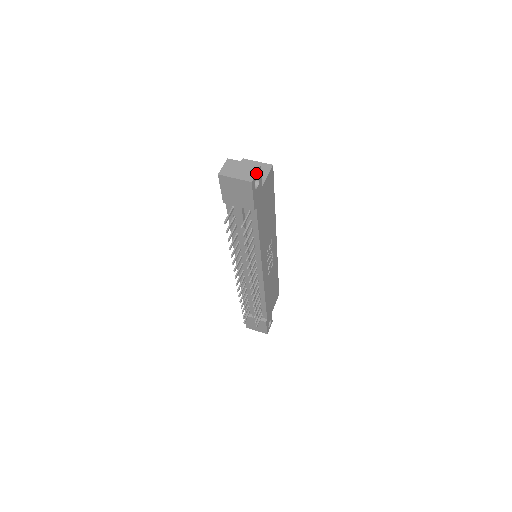
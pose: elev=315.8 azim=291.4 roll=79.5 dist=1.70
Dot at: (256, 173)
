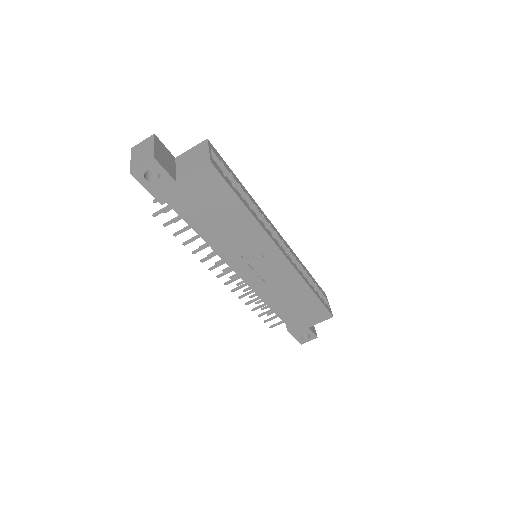
Dot at: (143, 164)
